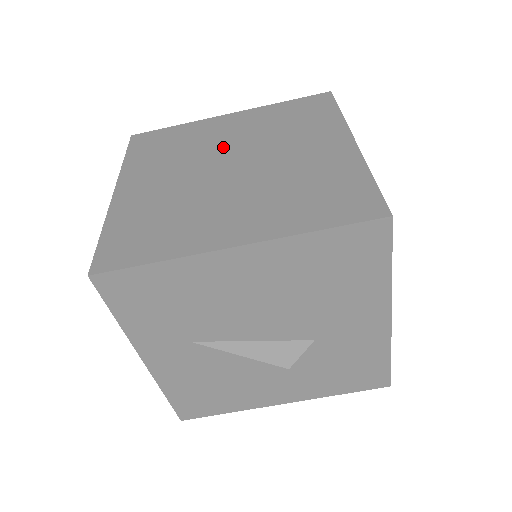
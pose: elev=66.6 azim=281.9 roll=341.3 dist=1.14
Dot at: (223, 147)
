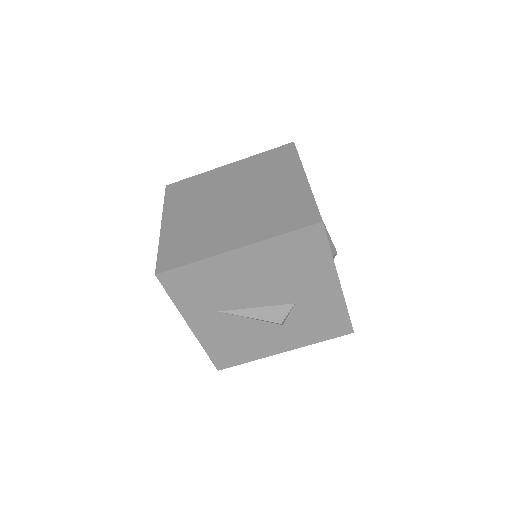
Dot at: (226, 188)
